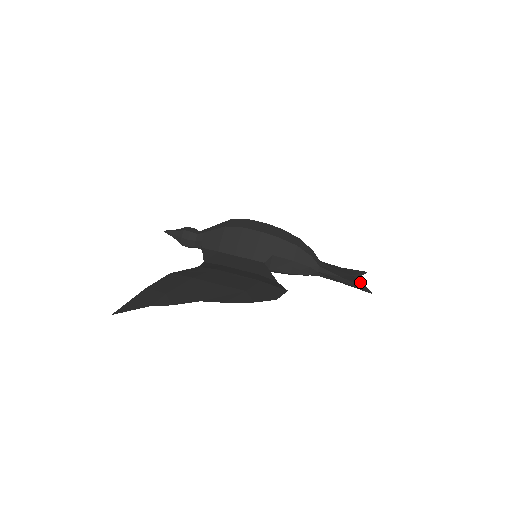
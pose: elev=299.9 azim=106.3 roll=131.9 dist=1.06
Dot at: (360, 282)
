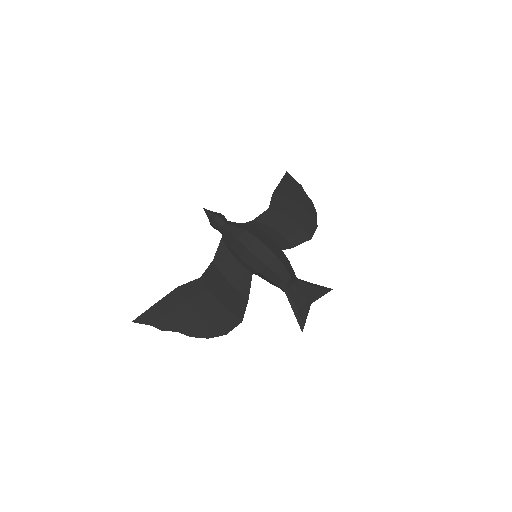
Dot at: (306, 314)
